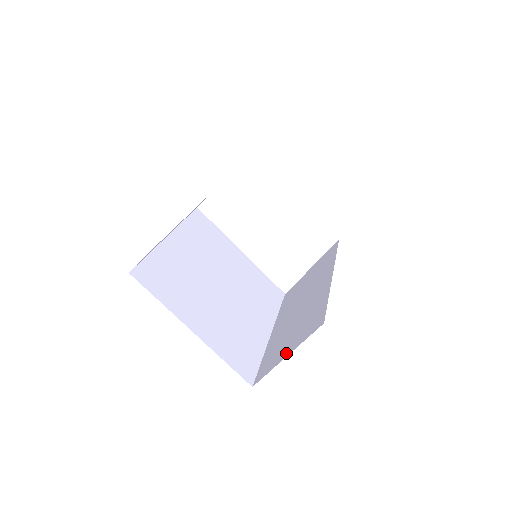
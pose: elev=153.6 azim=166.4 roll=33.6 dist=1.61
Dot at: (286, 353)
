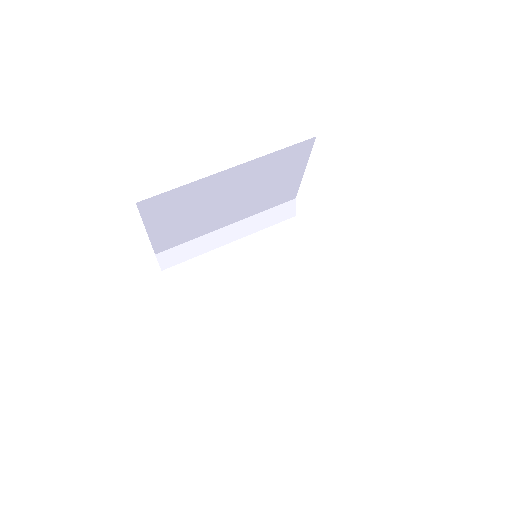
Dot at: occluded
